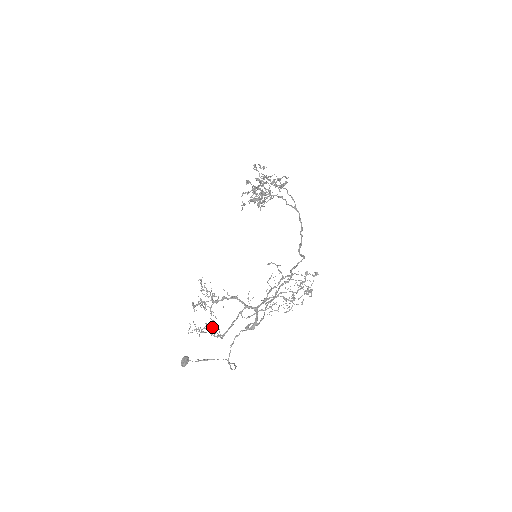
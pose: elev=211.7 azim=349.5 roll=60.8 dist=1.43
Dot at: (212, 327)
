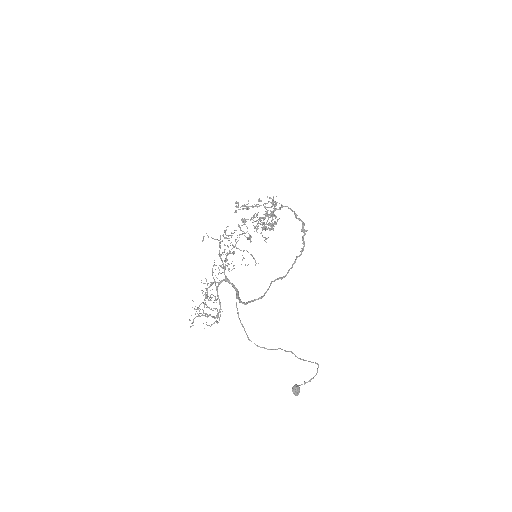
Dot at: (205, 314)
